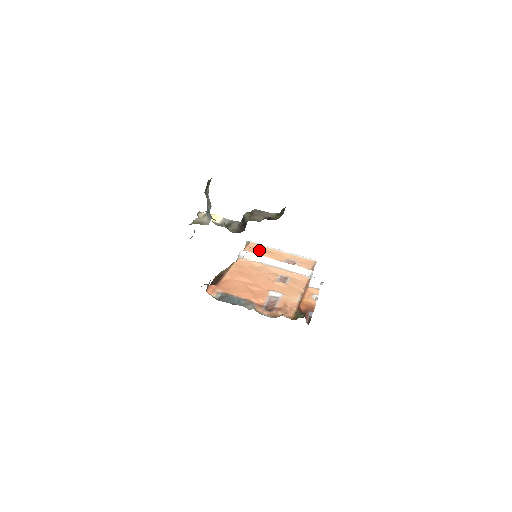
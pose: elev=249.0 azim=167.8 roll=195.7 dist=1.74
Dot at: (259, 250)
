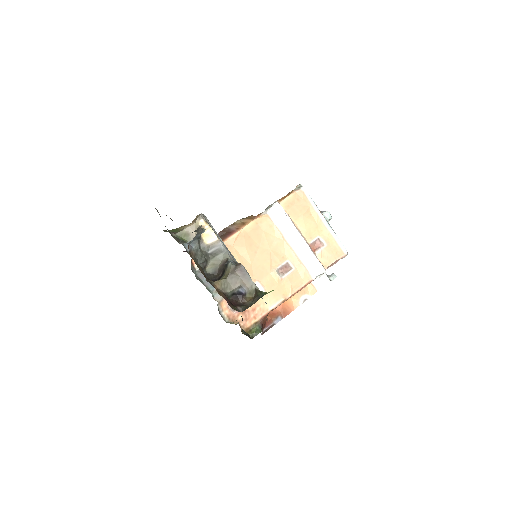
Dot at: (300, 207)
